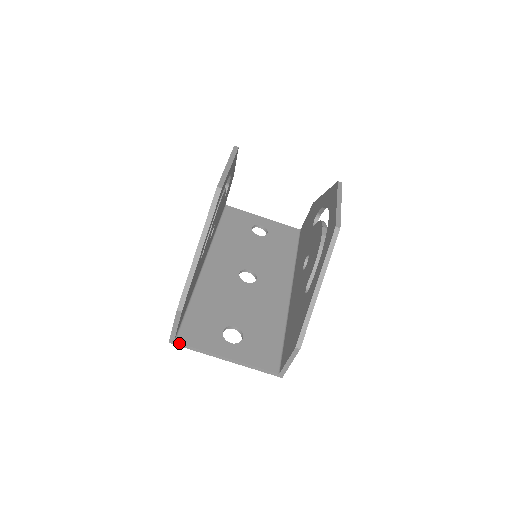
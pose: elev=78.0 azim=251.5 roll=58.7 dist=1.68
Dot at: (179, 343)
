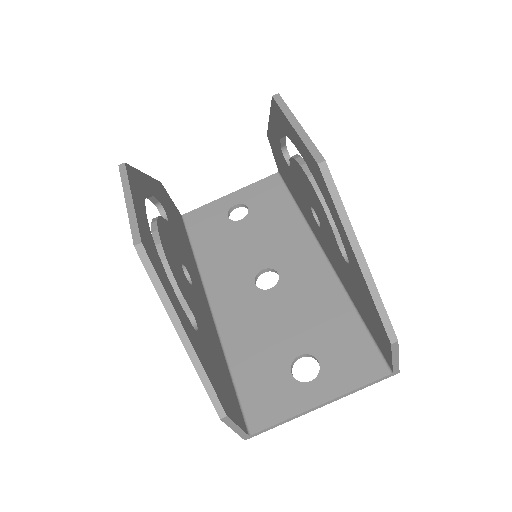
Dot at: (256, 433)
